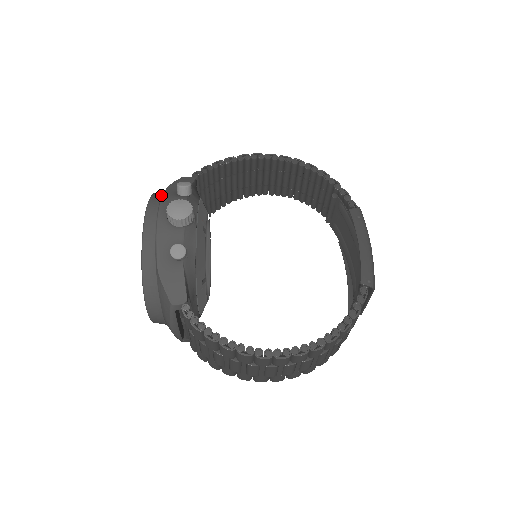
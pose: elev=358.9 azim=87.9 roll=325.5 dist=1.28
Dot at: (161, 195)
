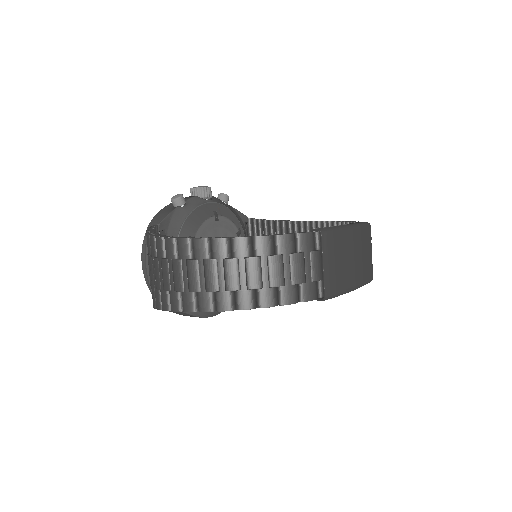
Dot at: occluded
